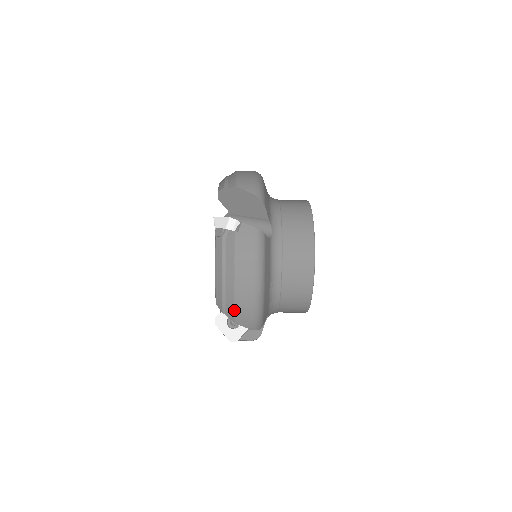
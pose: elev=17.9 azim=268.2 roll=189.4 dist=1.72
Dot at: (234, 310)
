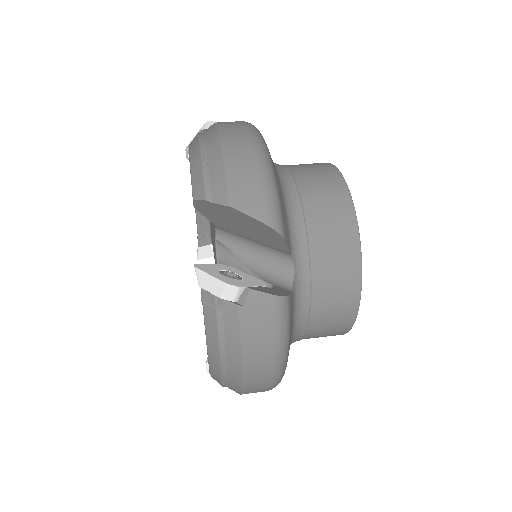
Dot at: (241, 391)
